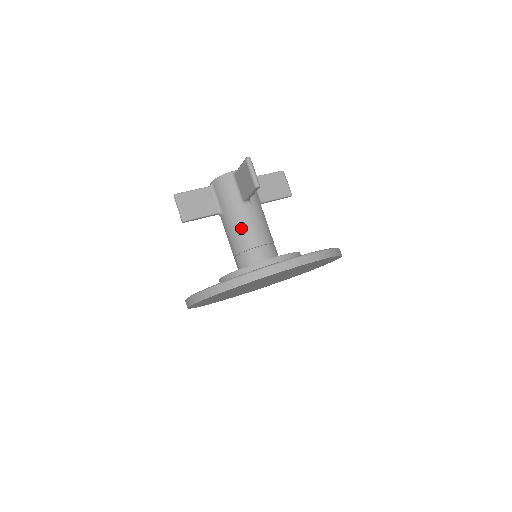
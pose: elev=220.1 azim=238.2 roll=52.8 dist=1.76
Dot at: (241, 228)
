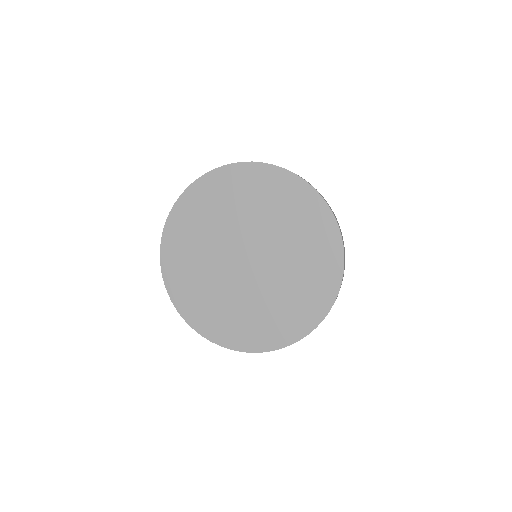
Dot at: occluded
